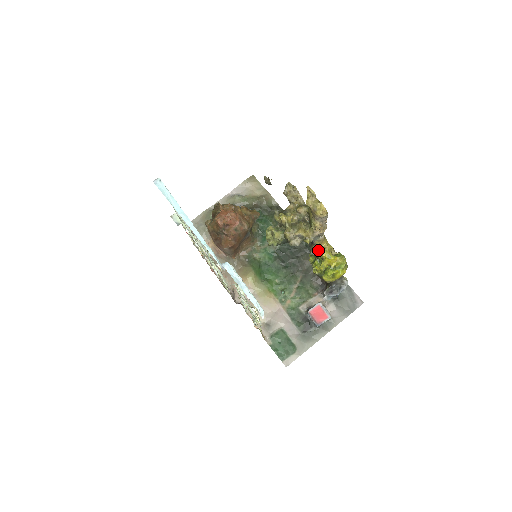
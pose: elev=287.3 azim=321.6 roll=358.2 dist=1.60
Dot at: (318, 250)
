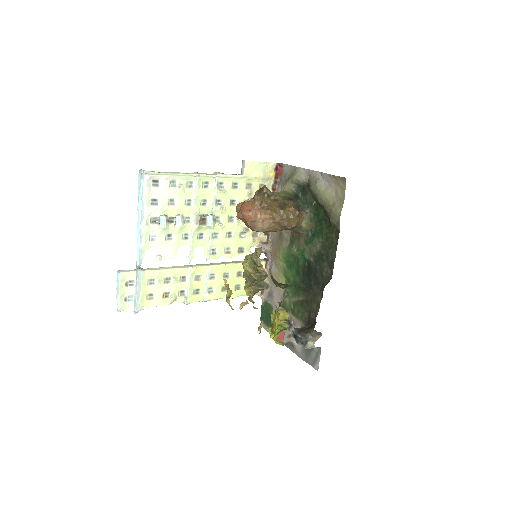
Dot at: occluded
